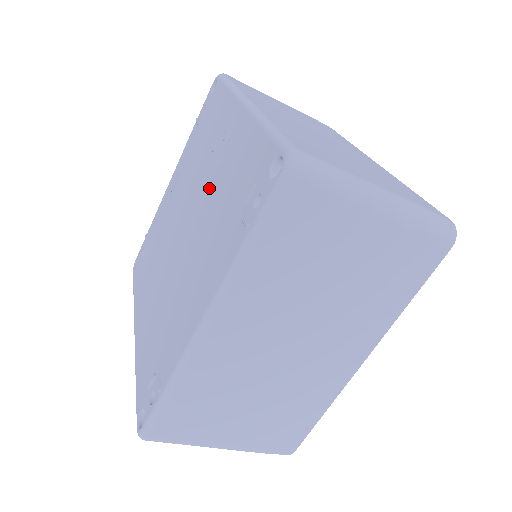
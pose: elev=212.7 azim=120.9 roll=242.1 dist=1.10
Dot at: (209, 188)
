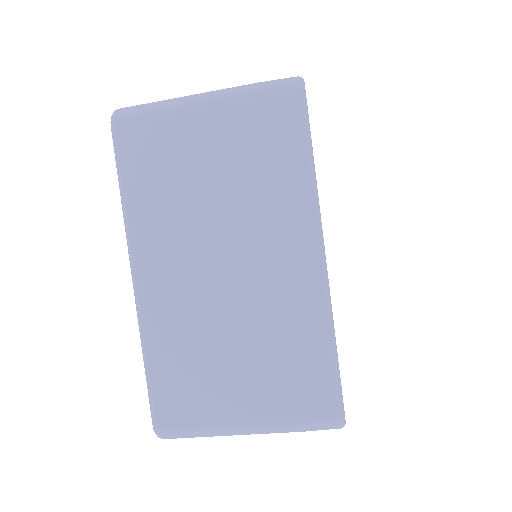
Dot at: occluded
